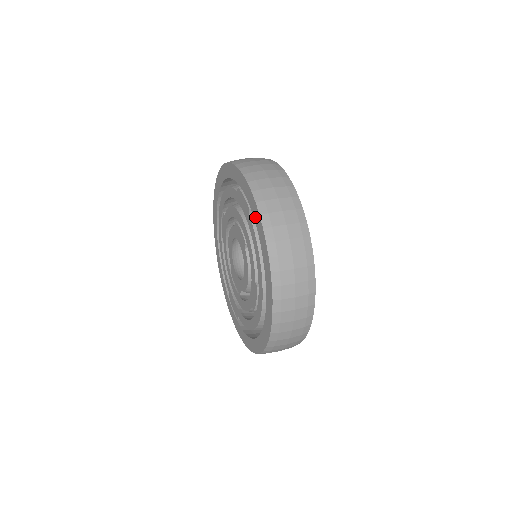
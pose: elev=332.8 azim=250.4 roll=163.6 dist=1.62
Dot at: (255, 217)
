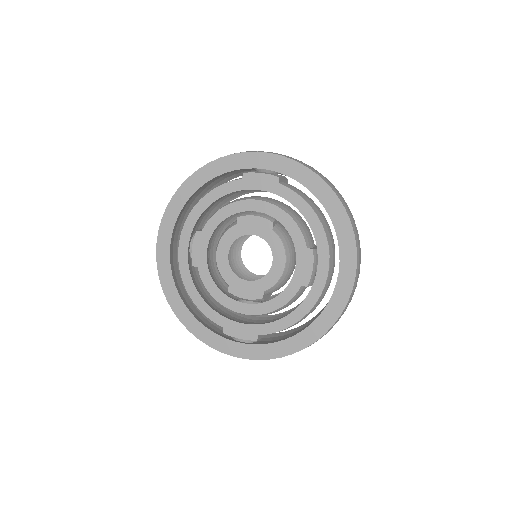
Dot at: (297, 176)
